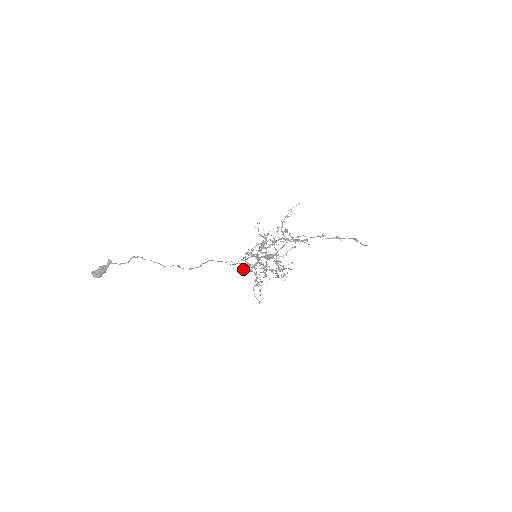
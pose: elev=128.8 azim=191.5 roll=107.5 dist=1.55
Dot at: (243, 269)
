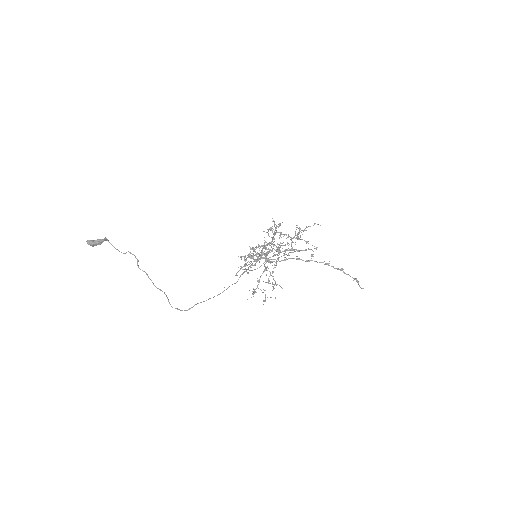
Dot at: (238, 267)
